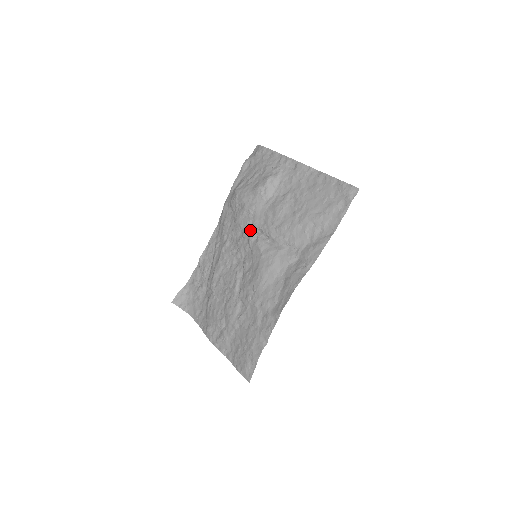
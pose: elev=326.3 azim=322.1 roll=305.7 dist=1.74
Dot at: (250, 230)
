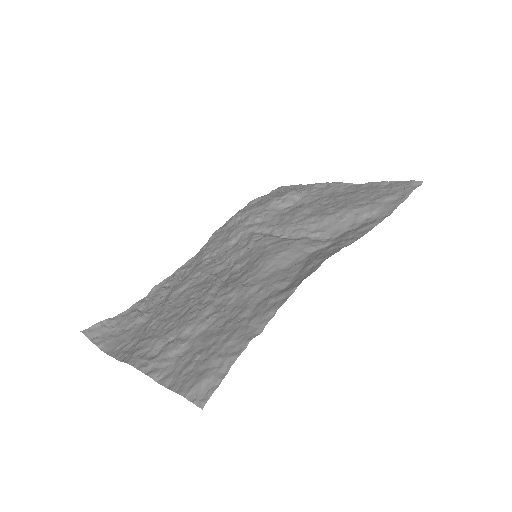
Dot at: (253, 233)
